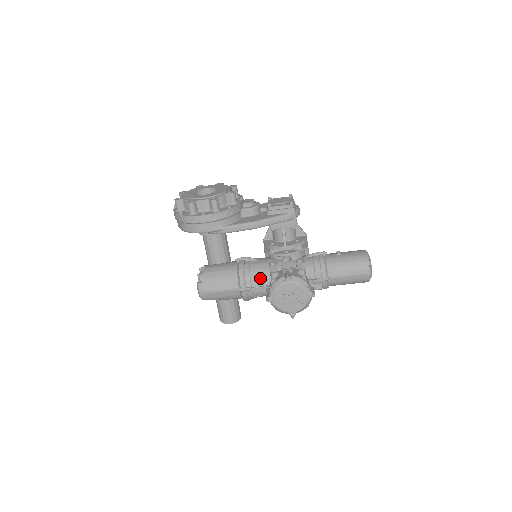
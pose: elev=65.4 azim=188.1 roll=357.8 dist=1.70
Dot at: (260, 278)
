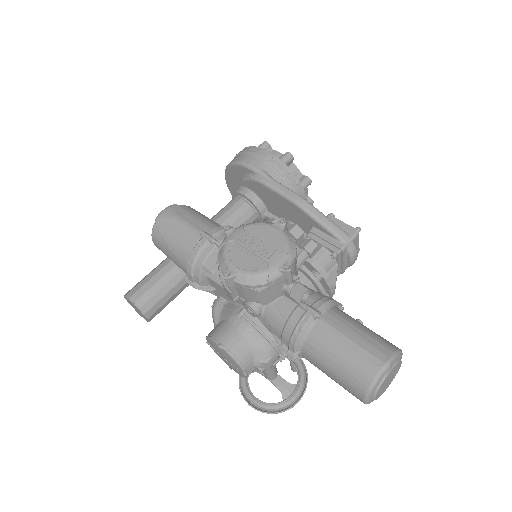
Dot at: occluded
